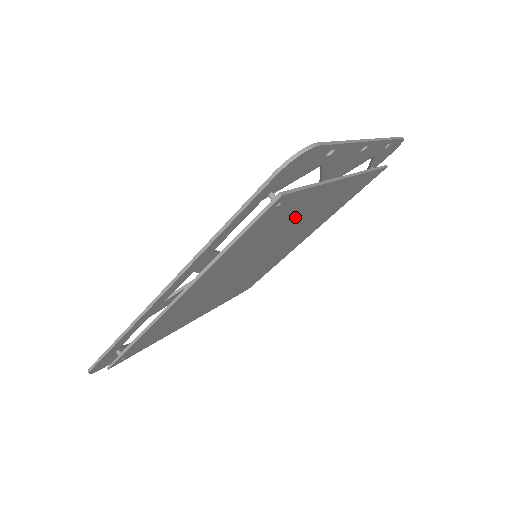
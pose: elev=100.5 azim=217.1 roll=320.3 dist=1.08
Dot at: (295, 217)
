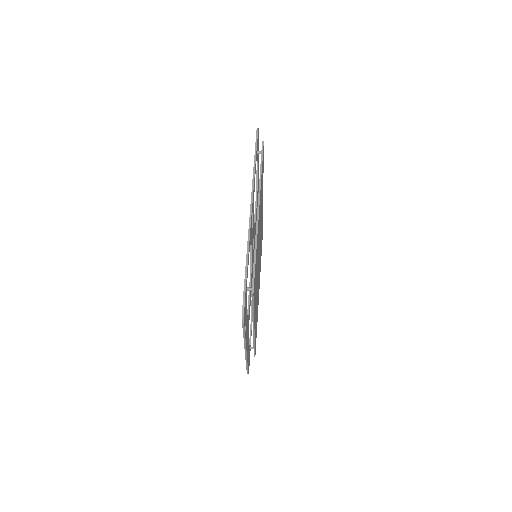
Dot at: occluded
